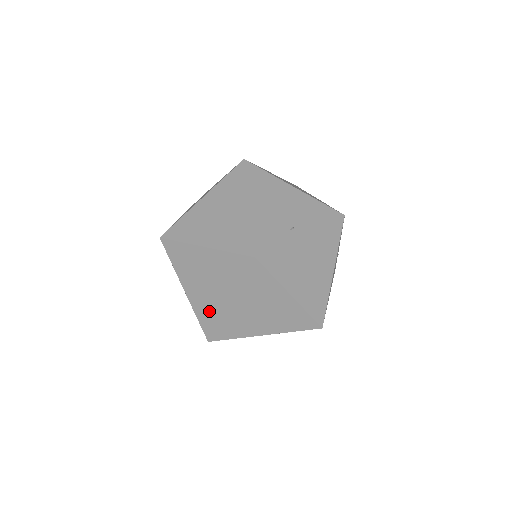
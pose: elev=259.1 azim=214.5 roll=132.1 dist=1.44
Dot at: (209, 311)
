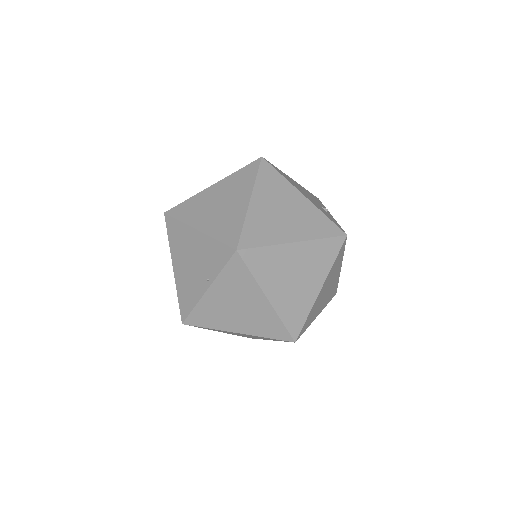
Dot at: (298, 308)
